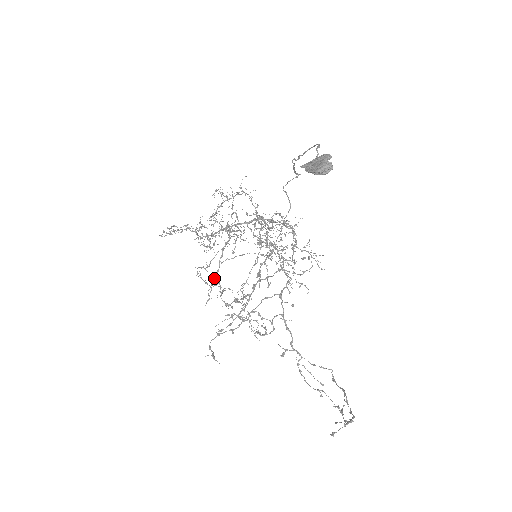
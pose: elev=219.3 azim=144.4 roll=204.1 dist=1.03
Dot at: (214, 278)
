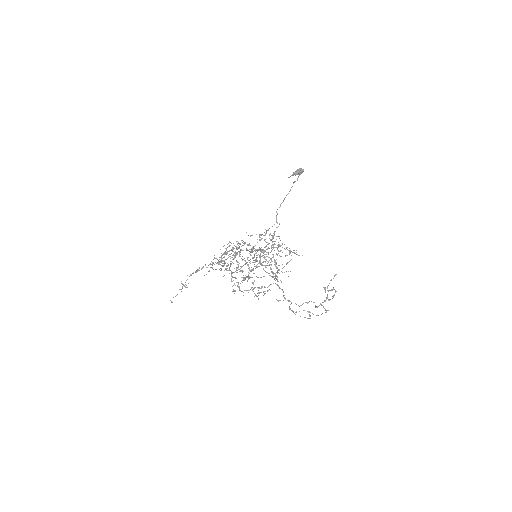
Dot at: occluded
